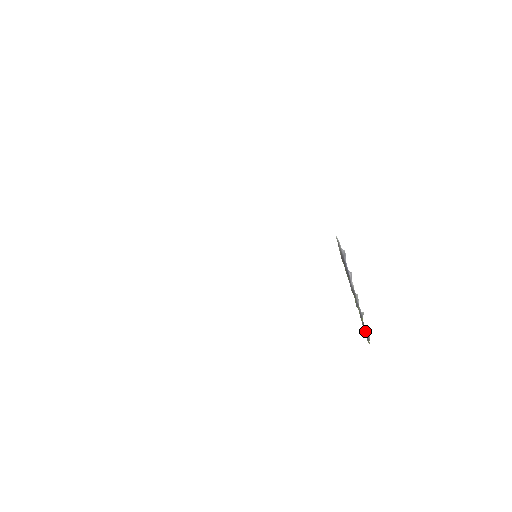
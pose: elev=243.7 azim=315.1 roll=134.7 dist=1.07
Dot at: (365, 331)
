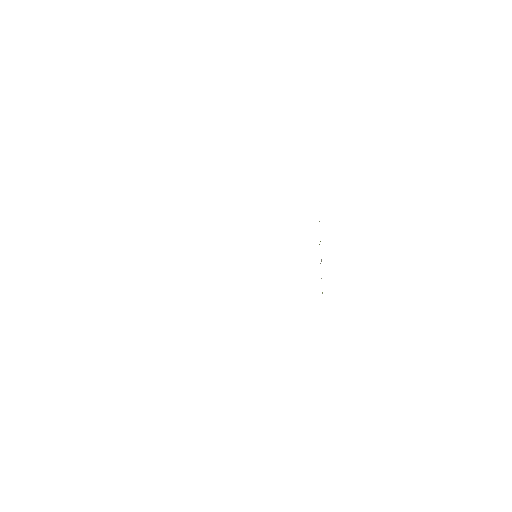
Dot at: occluded
